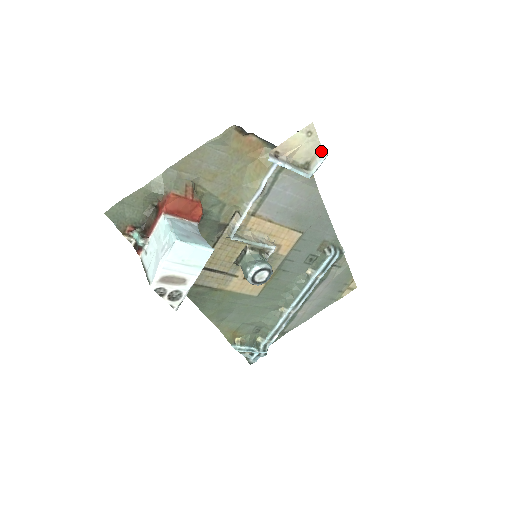
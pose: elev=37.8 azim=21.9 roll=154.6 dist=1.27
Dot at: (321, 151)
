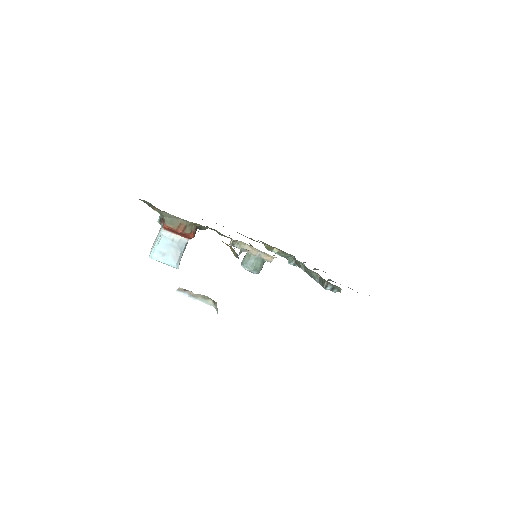
Dot at: (217, 309)
